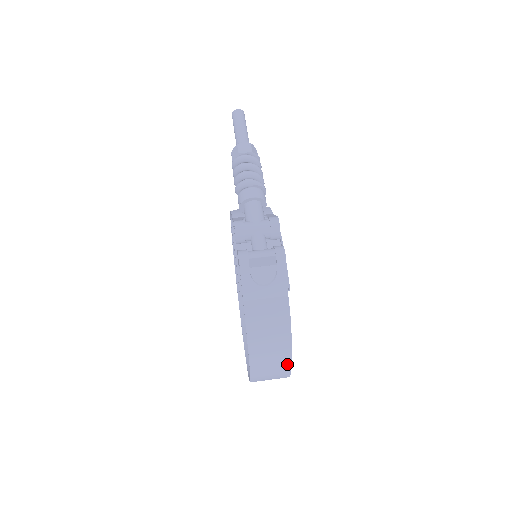
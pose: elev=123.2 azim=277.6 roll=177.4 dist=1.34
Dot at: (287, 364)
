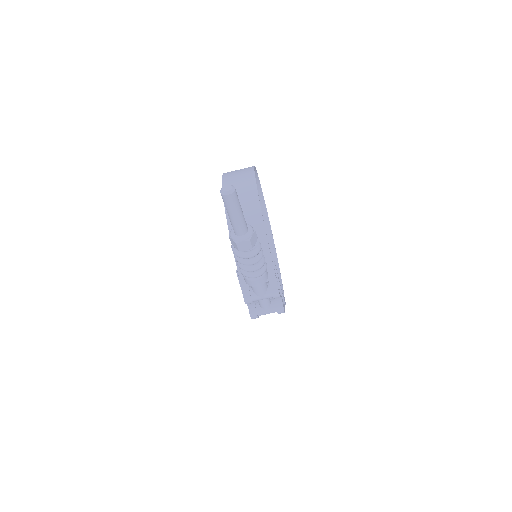
Dot at: occluded
